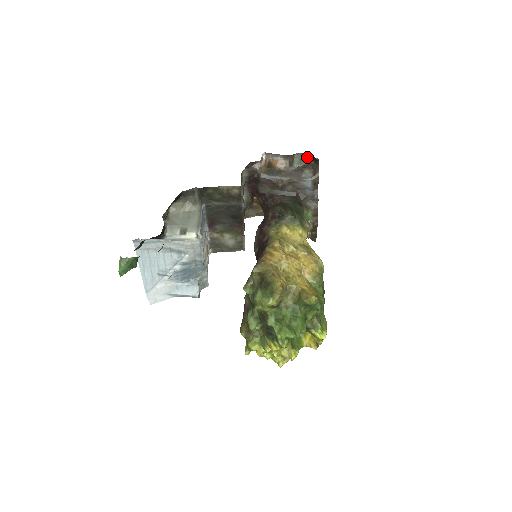
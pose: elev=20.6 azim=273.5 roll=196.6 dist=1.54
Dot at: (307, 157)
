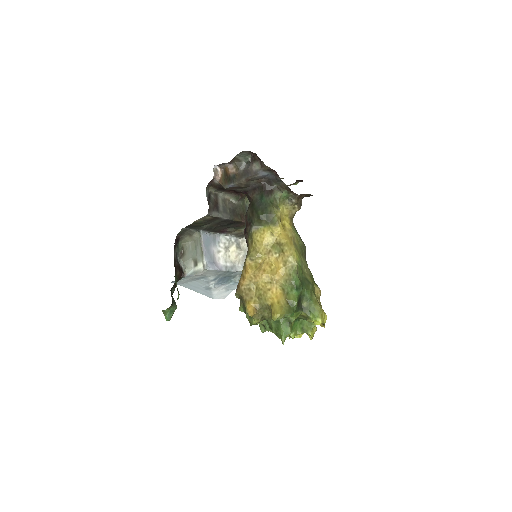
Dot at: (247, 152)
